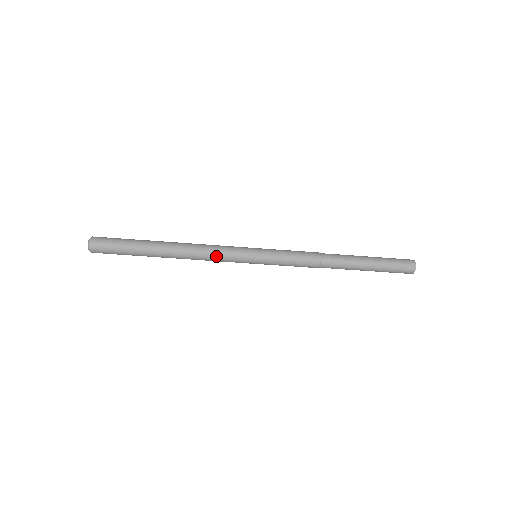
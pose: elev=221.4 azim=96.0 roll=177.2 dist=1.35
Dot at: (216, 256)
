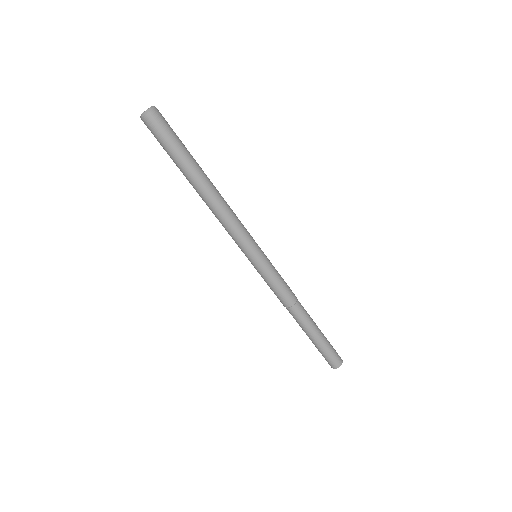
Dot at: (236, 225)
